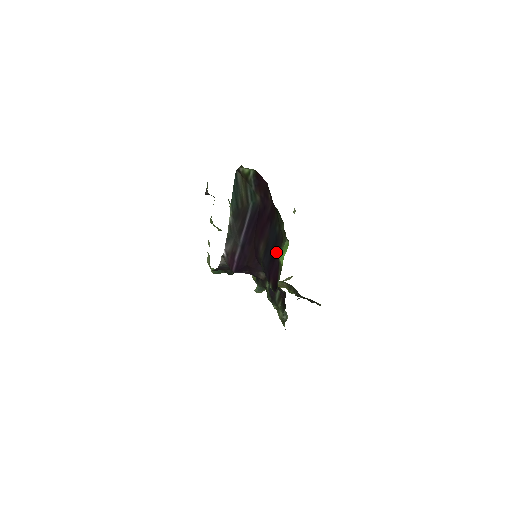
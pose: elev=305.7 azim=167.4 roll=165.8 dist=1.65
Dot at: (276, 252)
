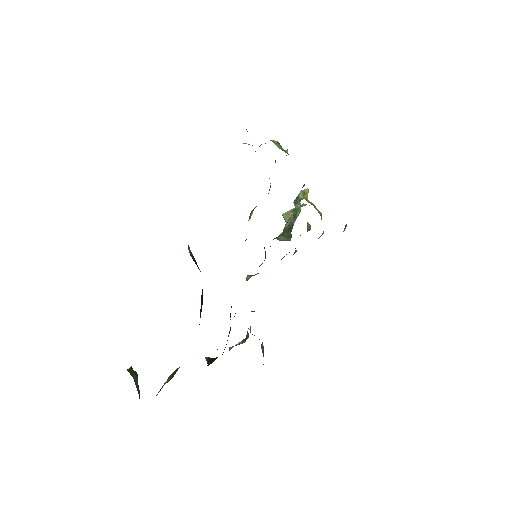
Dot at: occluded
